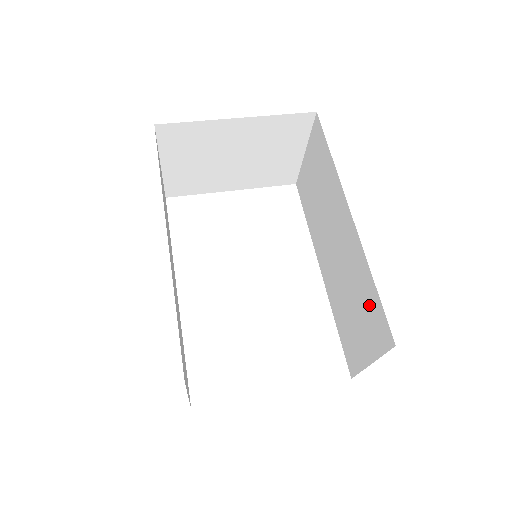
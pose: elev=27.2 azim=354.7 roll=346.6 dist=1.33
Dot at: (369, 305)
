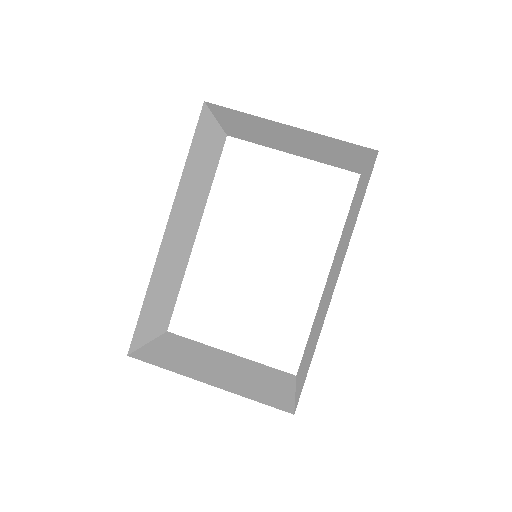
Dot at: (308, 362)
